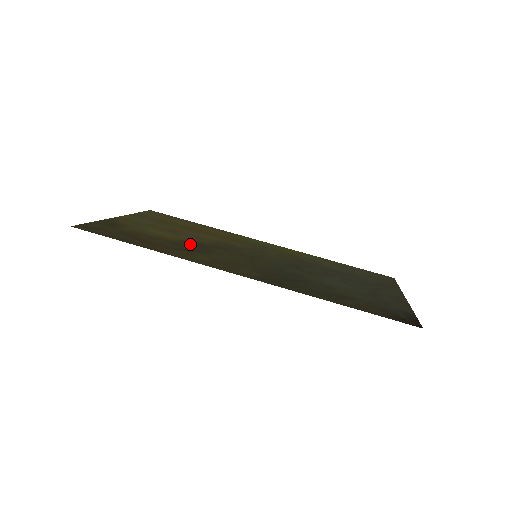
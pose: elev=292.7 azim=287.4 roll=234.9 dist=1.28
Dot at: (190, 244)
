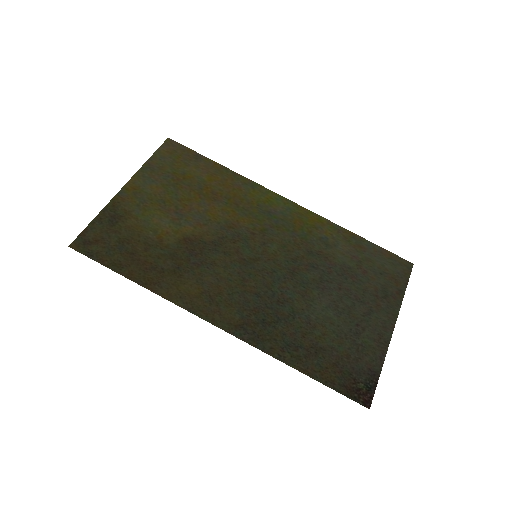
Dot at: (187, 248)
